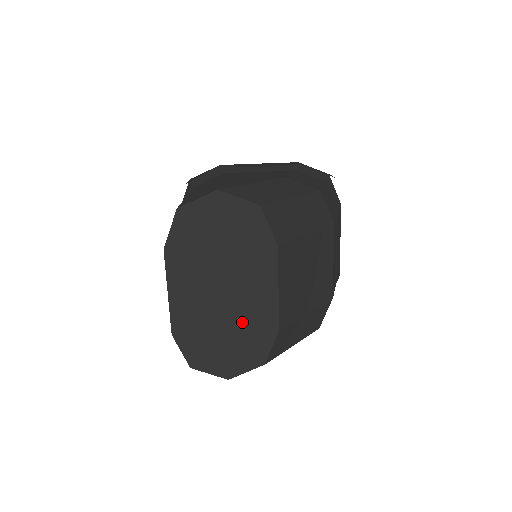
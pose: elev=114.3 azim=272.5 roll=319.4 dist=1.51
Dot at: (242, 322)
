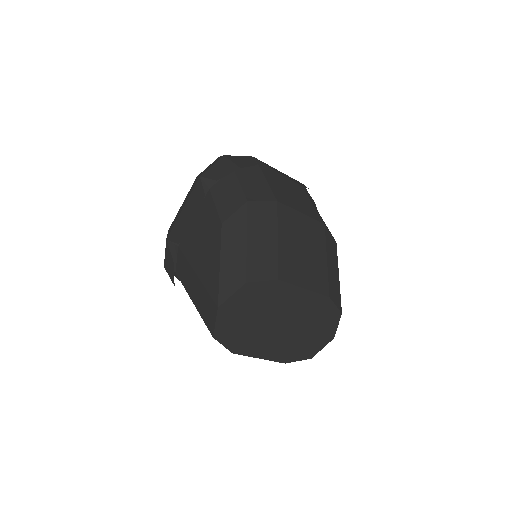
Dot at: (308, 319)
